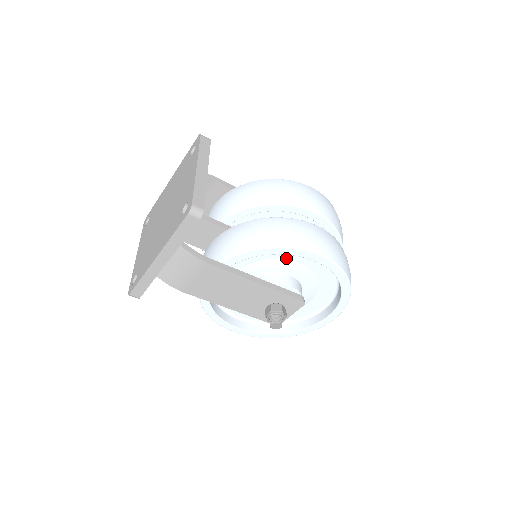
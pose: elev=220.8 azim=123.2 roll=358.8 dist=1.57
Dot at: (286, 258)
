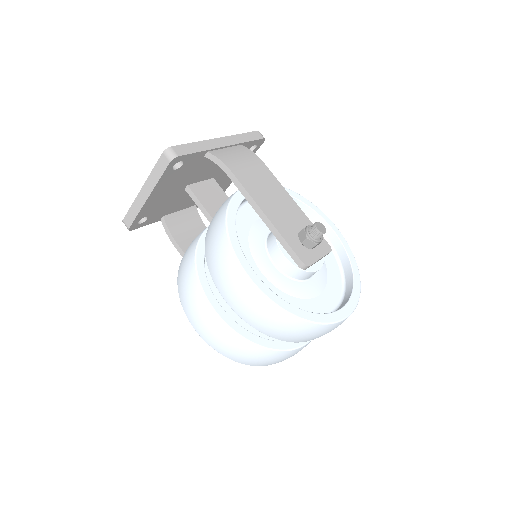
Dot at: occluded
